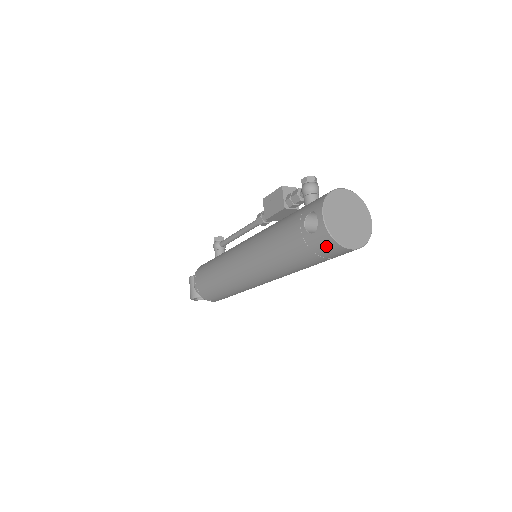
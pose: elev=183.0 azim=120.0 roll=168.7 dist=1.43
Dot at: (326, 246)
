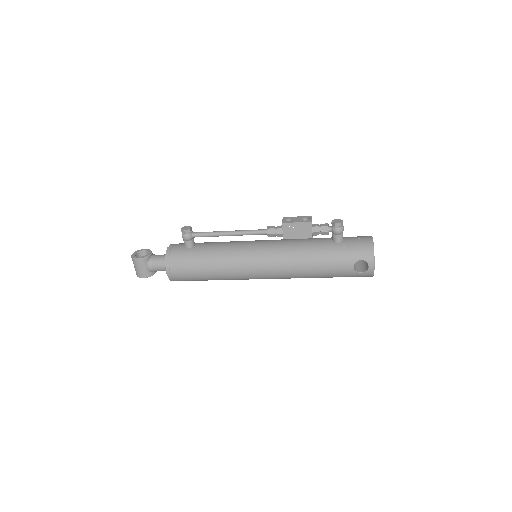
Dot at: occluded
